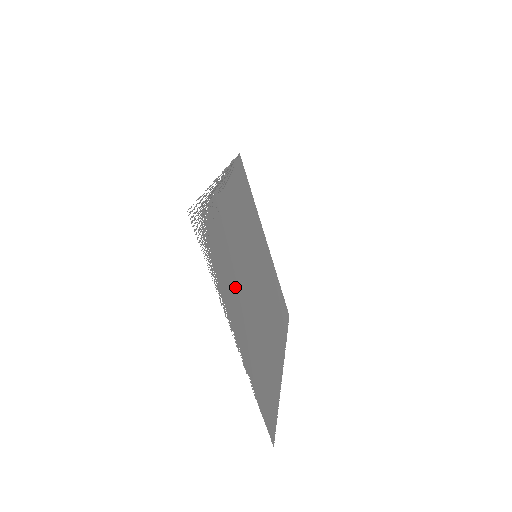
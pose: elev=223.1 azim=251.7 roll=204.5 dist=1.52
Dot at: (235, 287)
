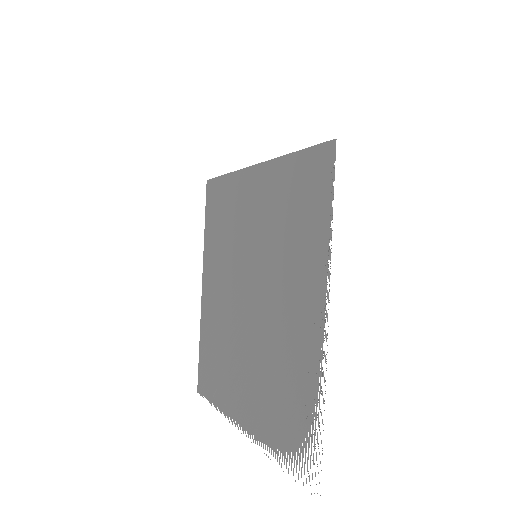
Dot at: (259, 388)
